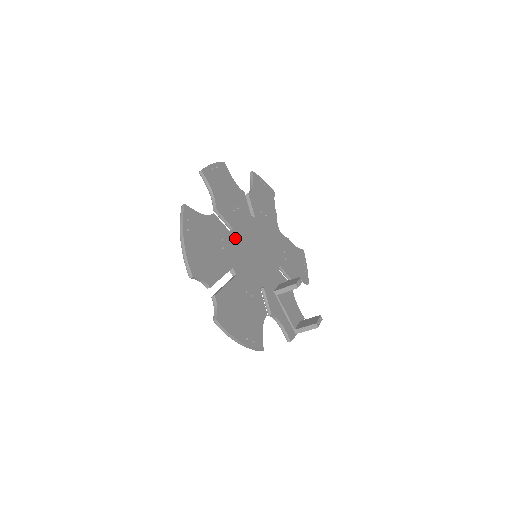
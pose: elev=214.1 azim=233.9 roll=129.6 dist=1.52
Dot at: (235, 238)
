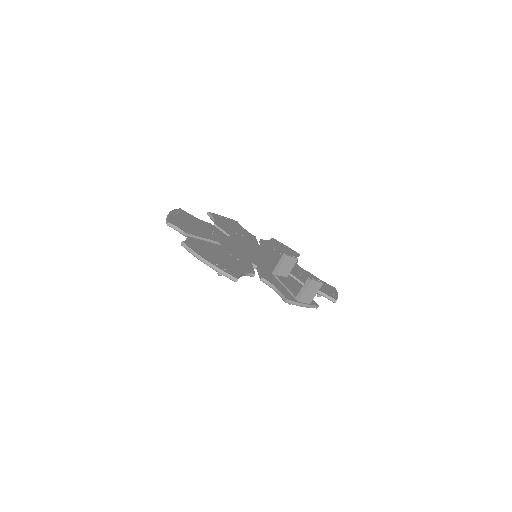
Dot at: (231, 239)
